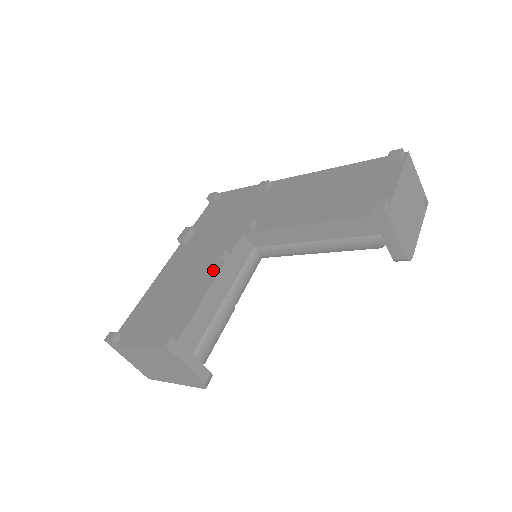
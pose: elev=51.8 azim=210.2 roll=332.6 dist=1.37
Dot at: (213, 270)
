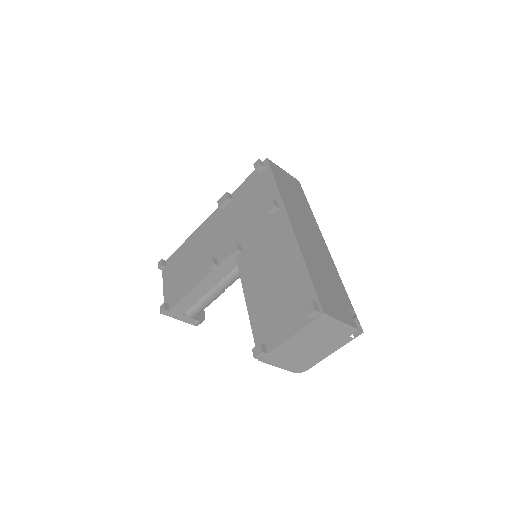
Dot at: (206, 269)
